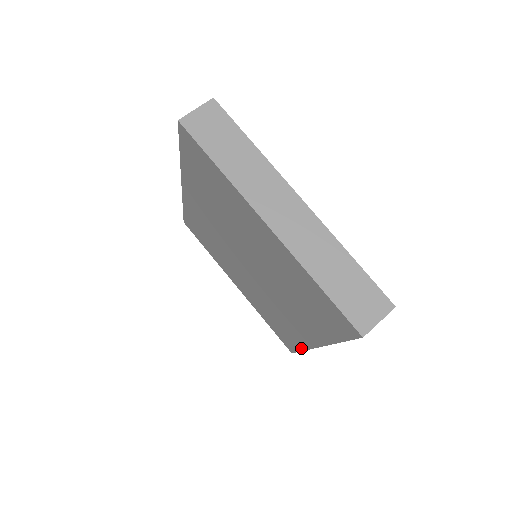
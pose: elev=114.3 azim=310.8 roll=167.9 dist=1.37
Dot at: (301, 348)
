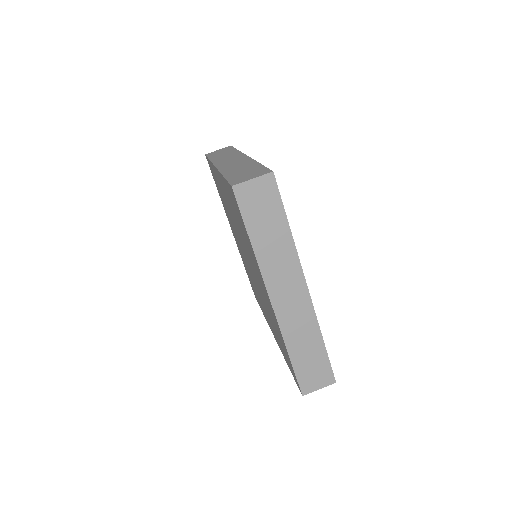
Dot at: occluded
